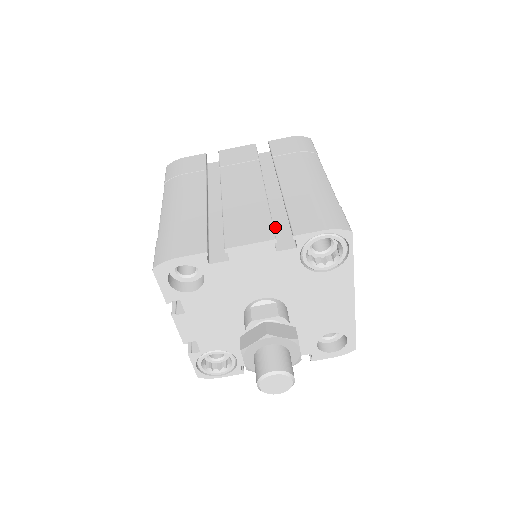
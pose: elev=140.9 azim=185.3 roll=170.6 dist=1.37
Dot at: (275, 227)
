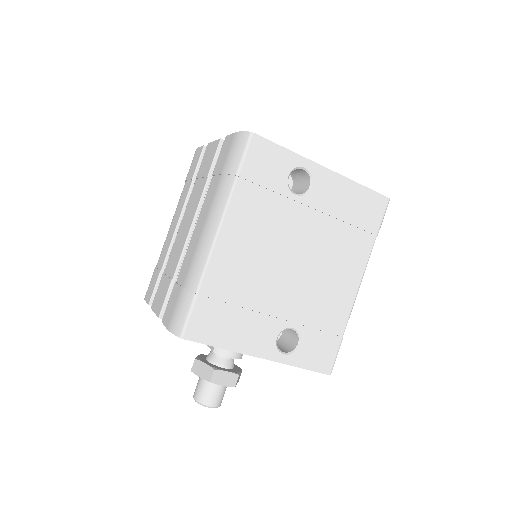
Dot at: occluded
